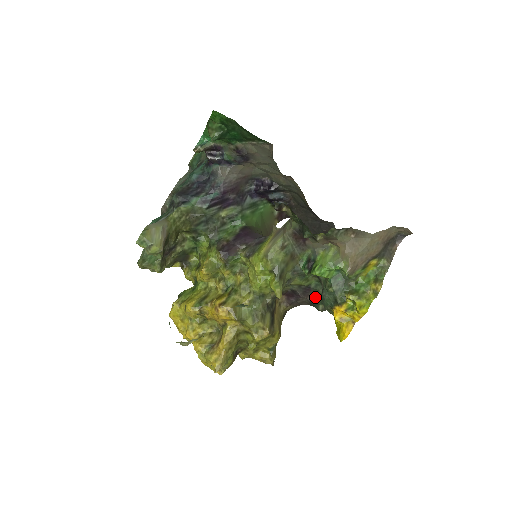
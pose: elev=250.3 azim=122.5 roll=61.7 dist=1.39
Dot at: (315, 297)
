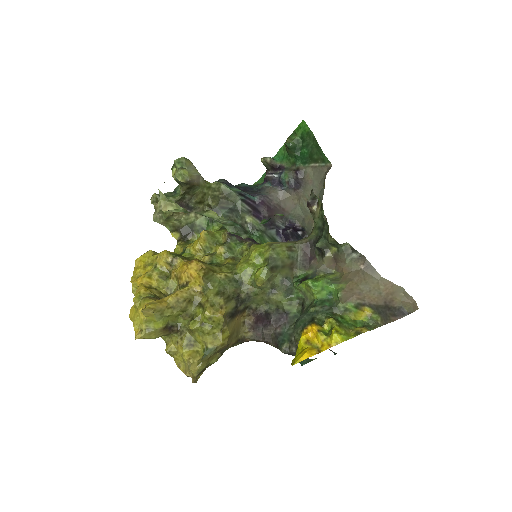
Dot at: (286, 331)
